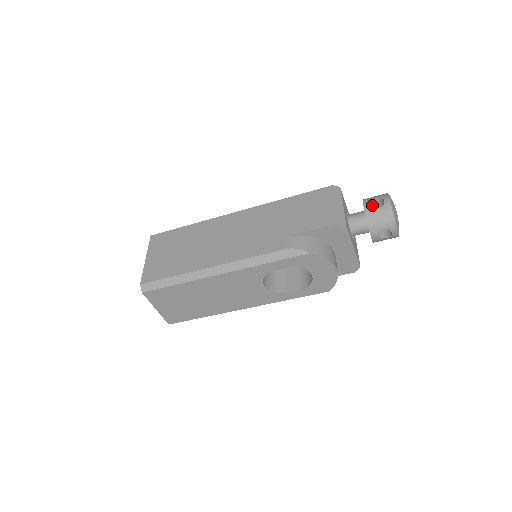
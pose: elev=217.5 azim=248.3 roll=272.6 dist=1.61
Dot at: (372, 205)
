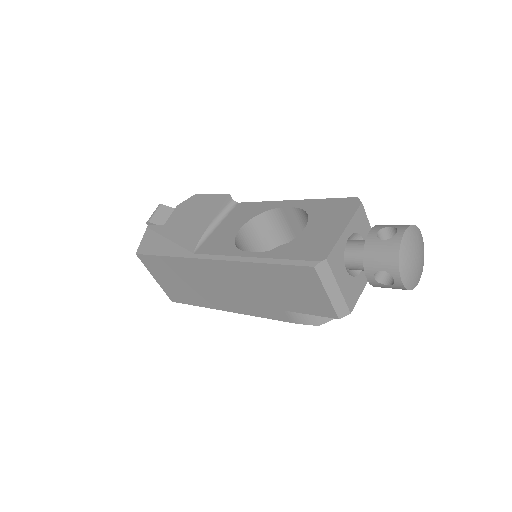
Dot at: occluded
